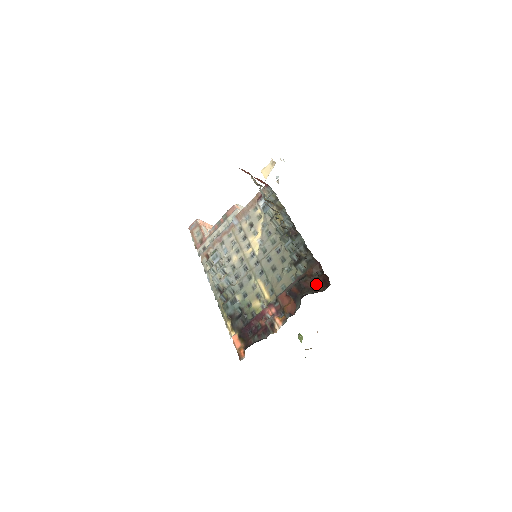
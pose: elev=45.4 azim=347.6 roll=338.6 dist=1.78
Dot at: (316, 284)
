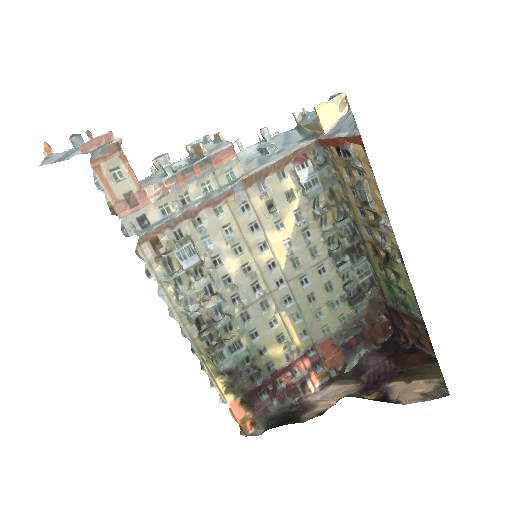
Dot at: (376, 333)
